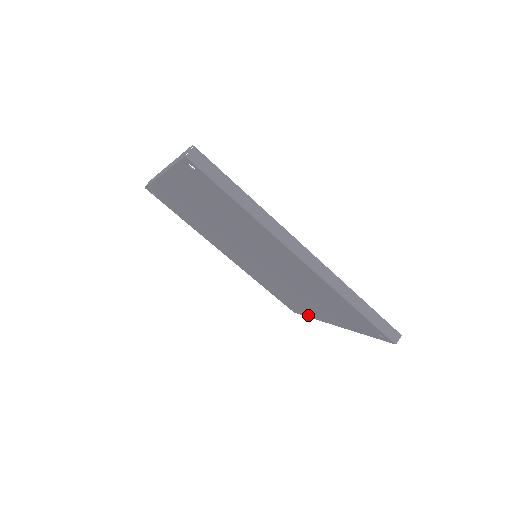
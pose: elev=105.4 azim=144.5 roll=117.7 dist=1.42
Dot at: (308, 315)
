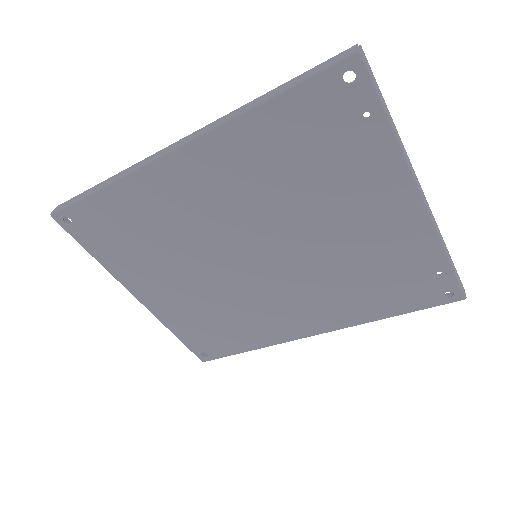
Dot at: (437, 259)
